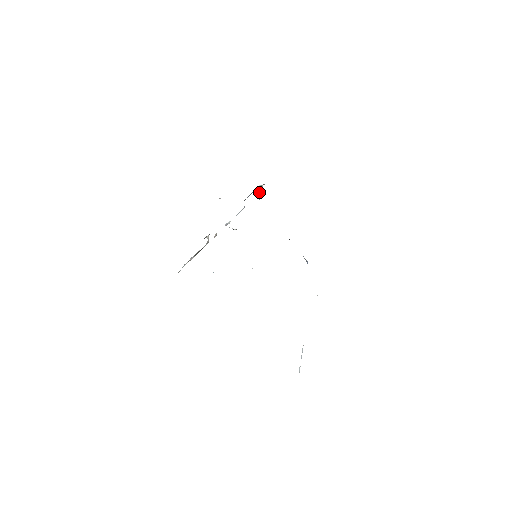
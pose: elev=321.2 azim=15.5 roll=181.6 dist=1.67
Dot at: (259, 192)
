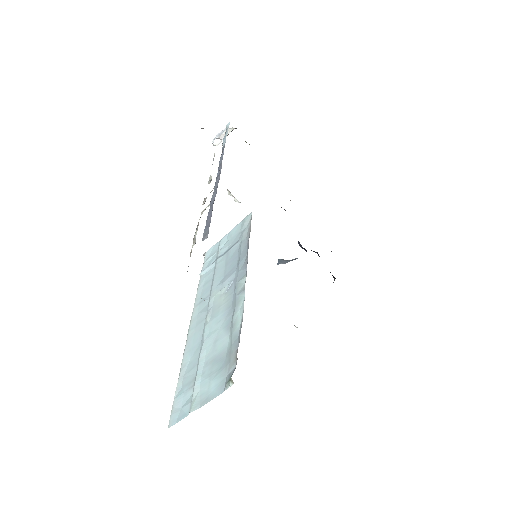
Dot at: occluded
